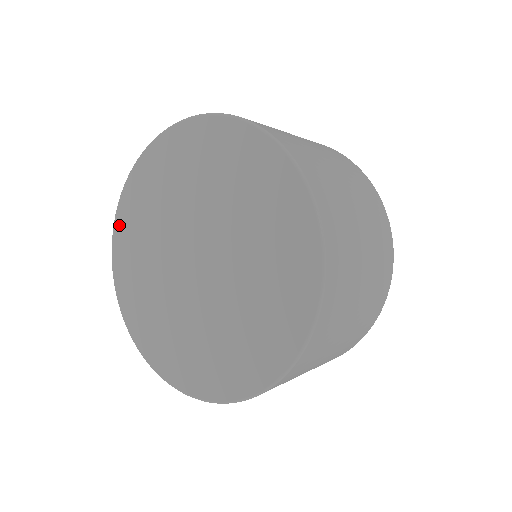
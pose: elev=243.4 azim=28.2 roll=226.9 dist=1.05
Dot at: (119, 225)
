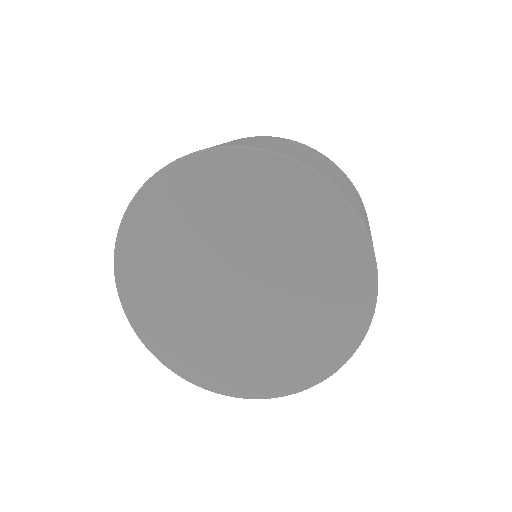
Dot at: (183, 170)
